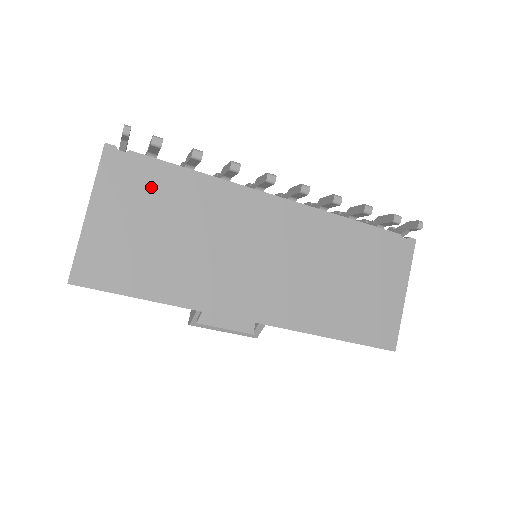
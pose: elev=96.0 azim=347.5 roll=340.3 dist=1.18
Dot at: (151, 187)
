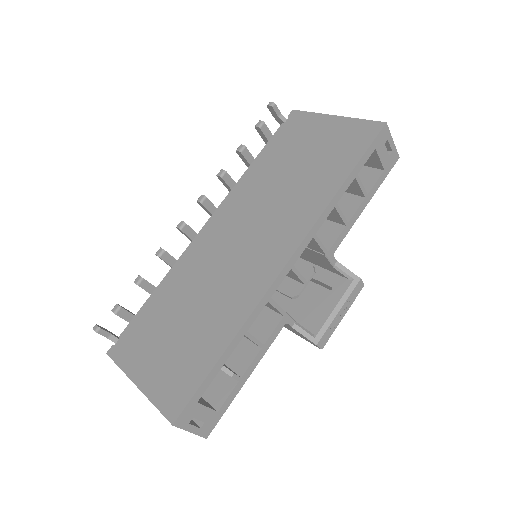
Dot at: (148, 326)
